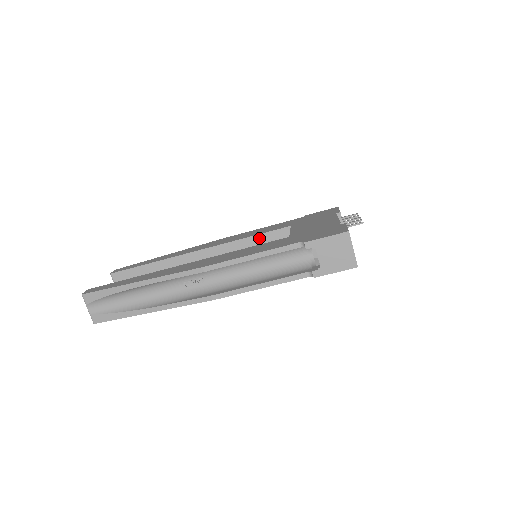
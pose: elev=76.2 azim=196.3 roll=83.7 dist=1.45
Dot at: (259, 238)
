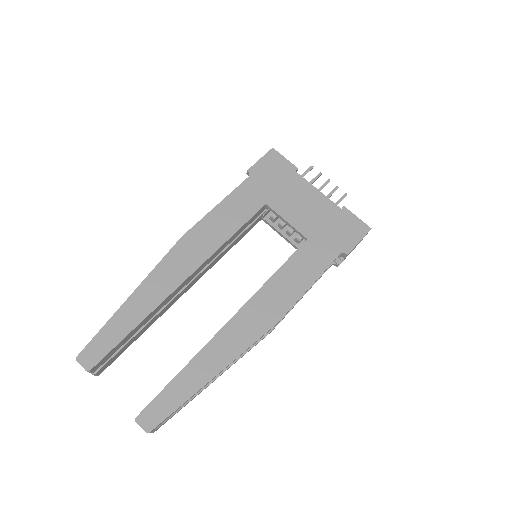
Dot at: (240, 230)
